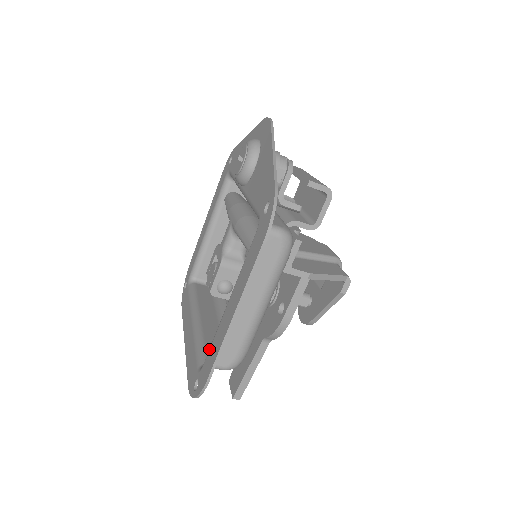
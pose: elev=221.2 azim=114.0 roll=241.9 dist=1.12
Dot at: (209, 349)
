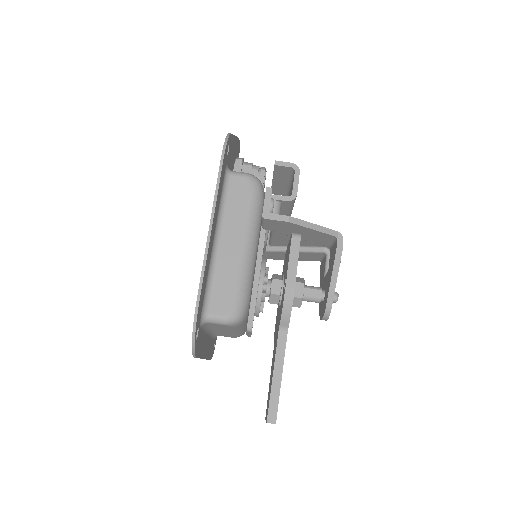
Dot at: occluded
